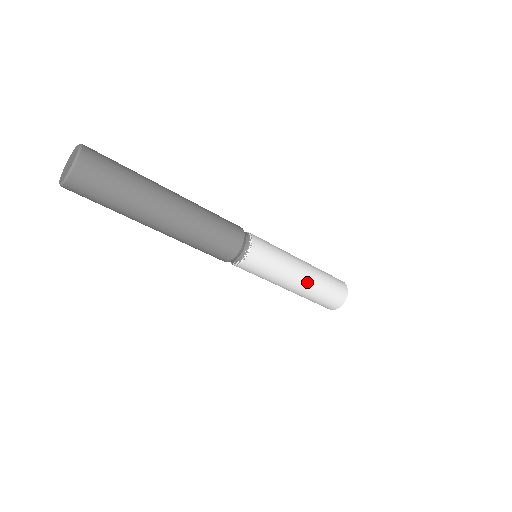
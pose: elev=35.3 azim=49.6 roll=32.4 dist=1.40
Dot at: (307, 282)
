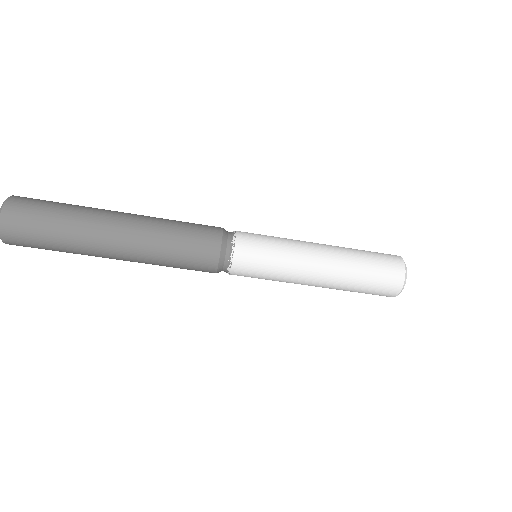
Dot at: (333, 257)
